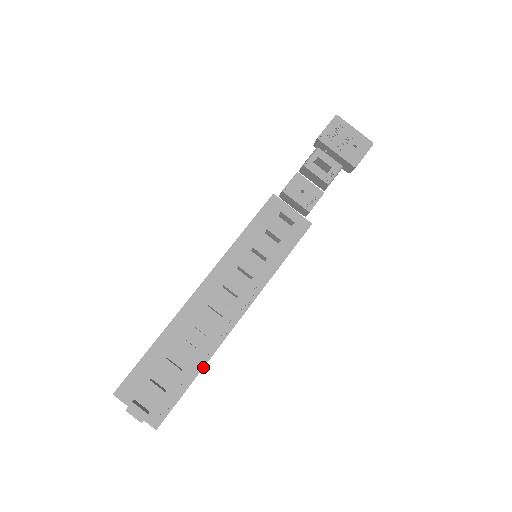
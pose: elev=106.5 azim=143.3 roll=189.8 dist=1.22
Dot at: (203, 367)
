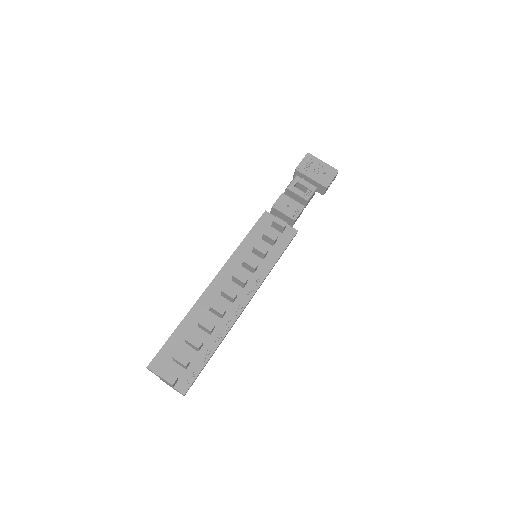
Dot at: (220, 343)
